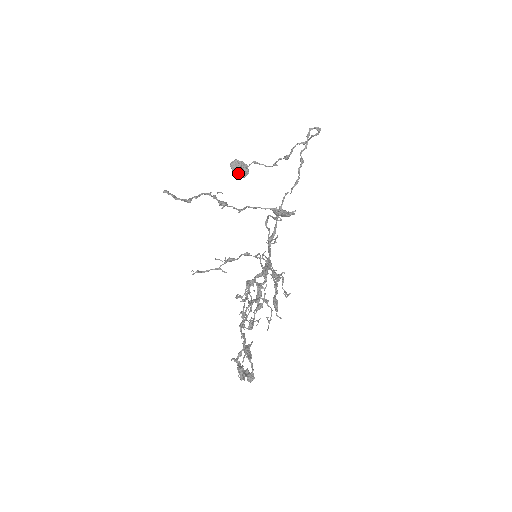
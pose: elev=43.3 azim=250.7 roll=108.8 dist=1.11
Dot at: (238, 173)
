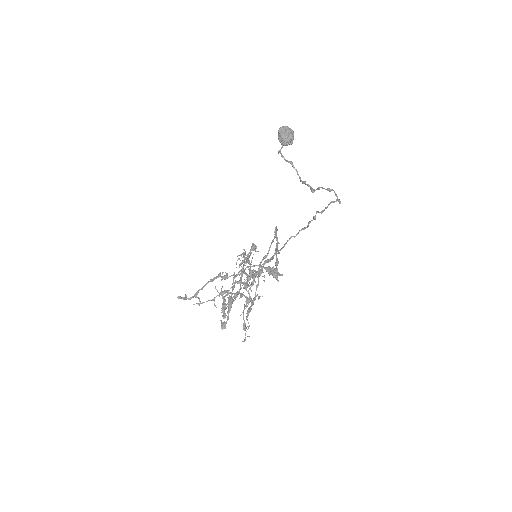
Dot at: occluded
